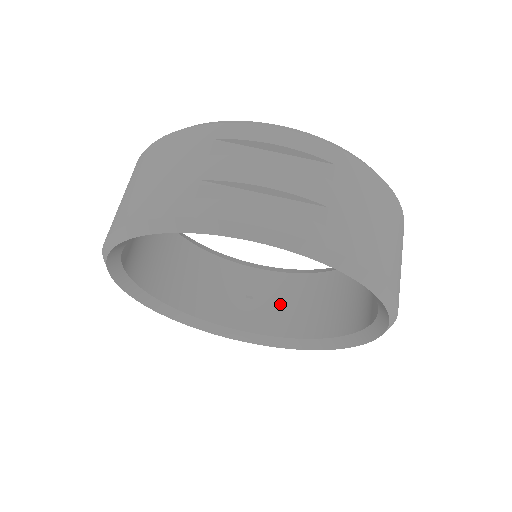
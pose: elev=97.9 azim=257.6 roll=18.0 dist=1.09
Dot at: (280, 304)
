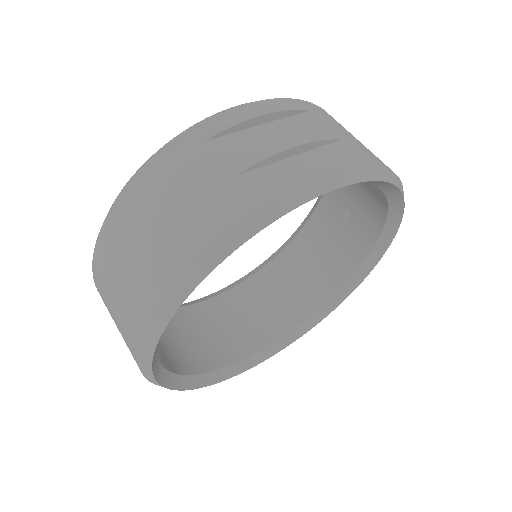
Dot at: (269, 304)
